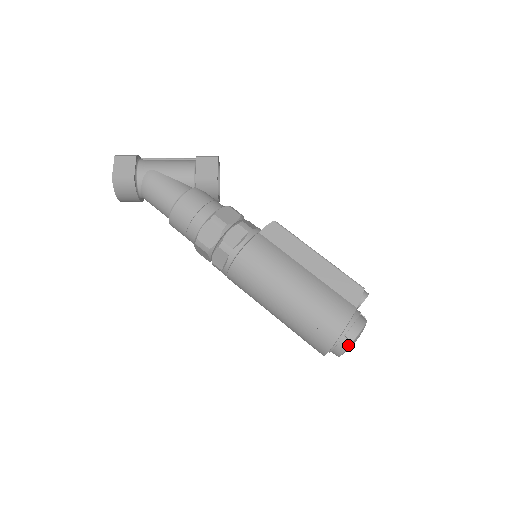
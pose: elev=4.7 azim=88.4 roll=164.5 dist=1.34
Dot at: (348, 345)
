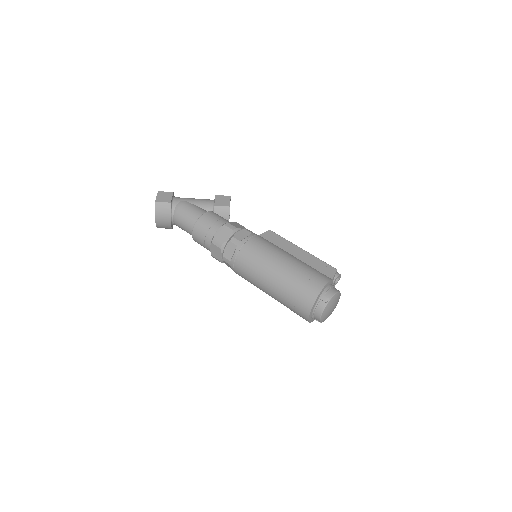
Dot at: (327, 302)
